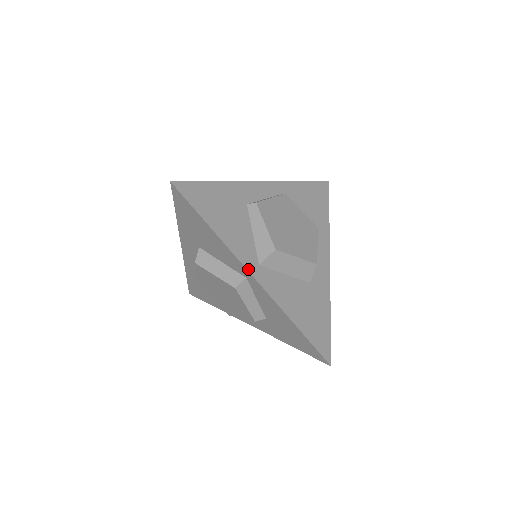
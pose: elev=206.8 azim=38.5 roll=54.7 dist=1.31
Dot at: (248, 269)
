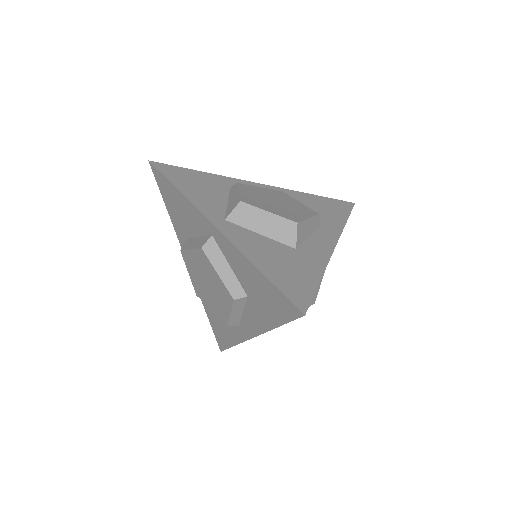
Dot at: (208, 218)
